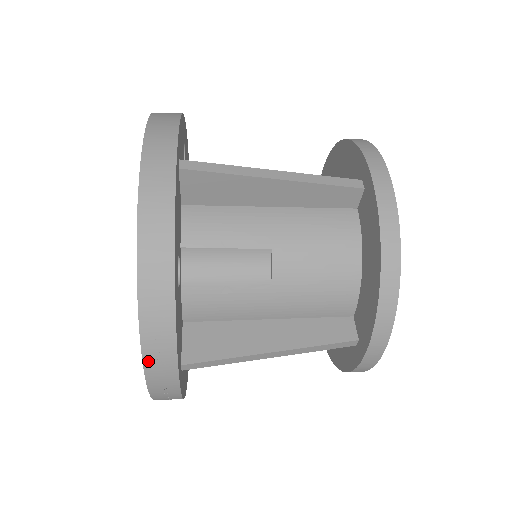
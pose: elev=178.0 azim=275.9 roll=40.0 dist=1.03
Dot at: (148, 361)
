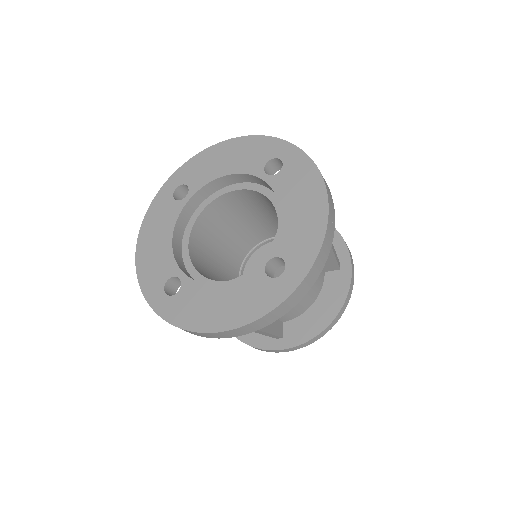
Dot at: (322, 176)
